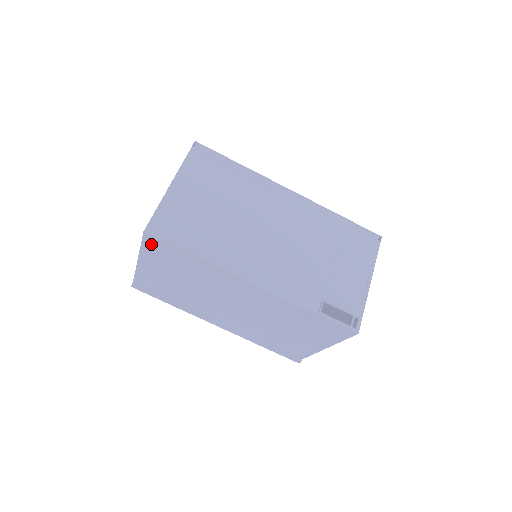
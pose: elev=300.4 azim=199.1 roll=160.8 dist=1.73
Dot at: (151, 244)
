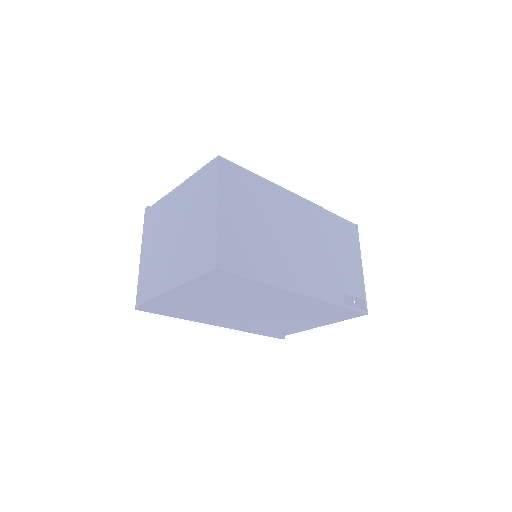
Dot at: (212, 276)
